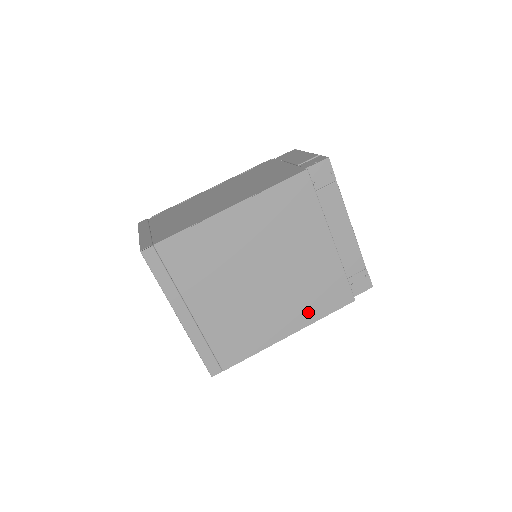
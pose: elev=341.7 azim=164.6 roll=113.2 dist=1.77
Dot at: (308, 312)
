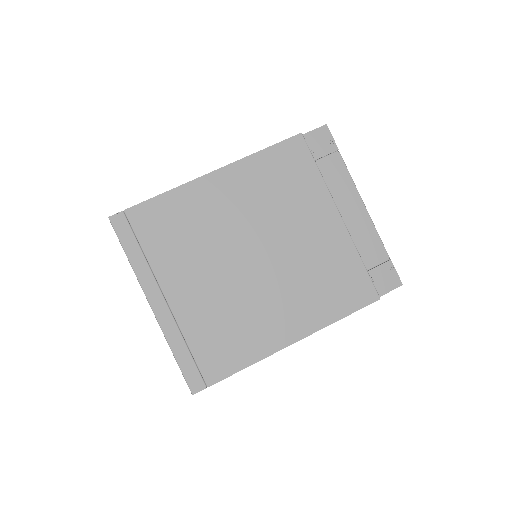
Dot at: (318, 310)
